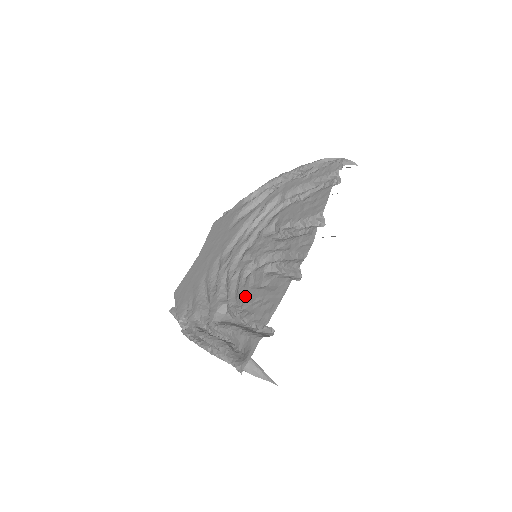
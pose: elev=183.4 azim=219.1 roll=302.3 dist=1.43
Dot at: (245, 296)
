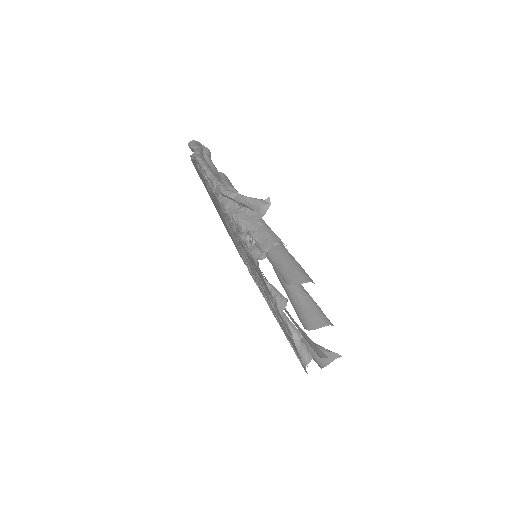
Dot at: occluded
